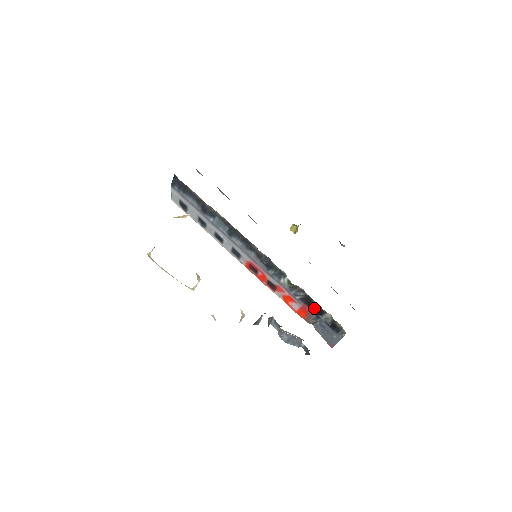
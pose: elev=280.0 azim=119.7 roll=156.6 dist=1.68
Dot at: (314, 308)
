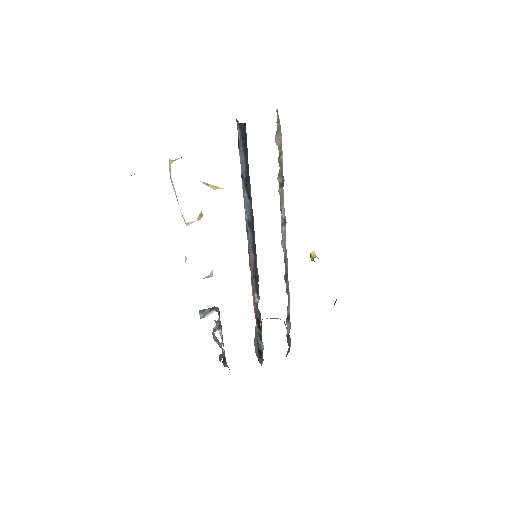
Dot at: (259, 332)
